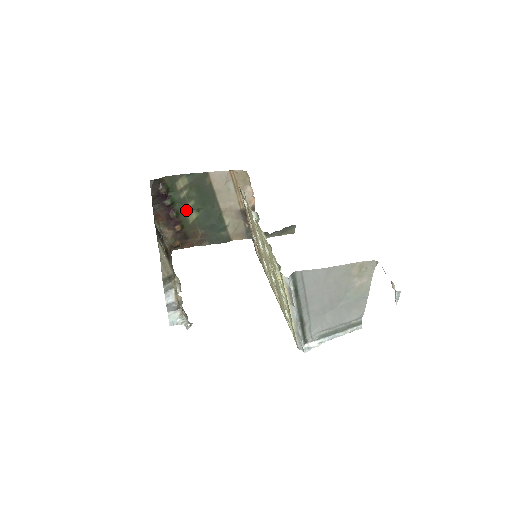
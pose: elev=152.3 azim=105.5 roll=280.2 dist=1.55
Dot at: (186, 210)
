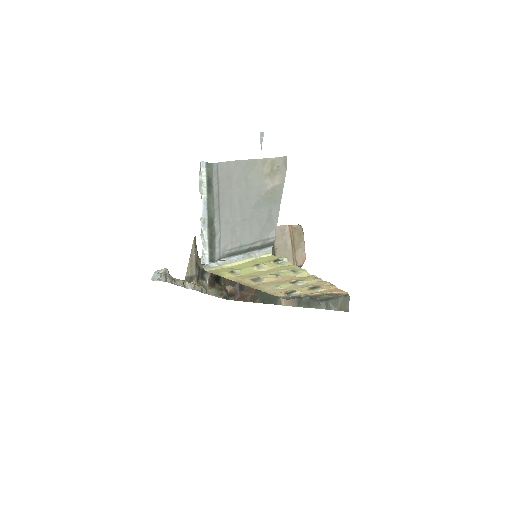
Dot at: occluded
